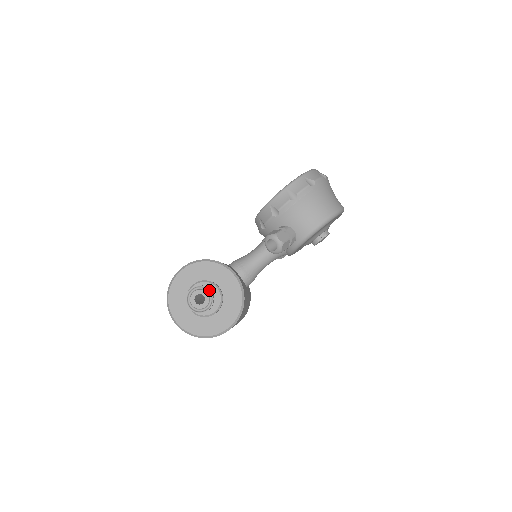
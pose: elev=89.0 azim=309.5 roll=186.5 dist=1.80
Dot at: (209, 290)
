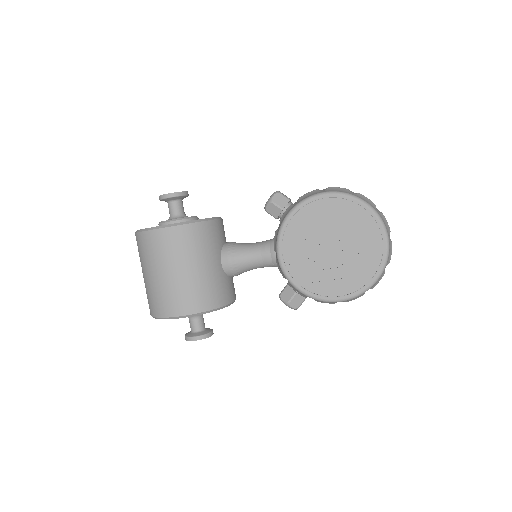
Dot at: occluded
